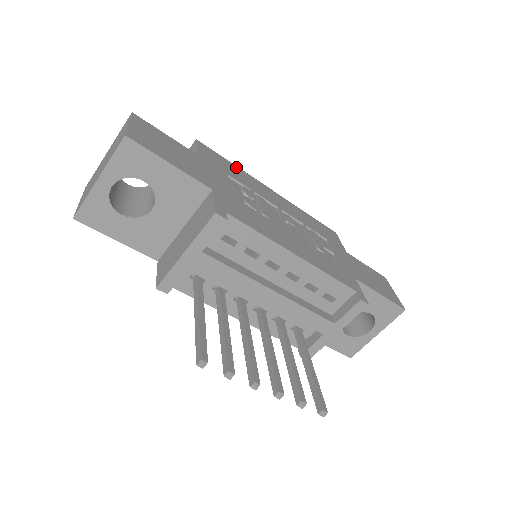
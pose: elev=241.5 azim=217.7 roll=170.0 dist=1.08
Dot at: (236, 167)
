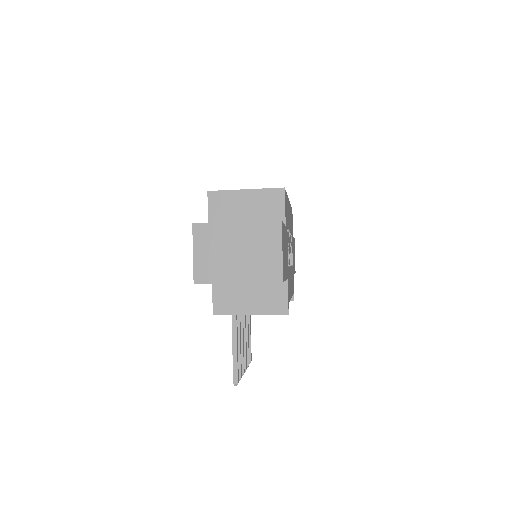
Dot at: (287, 198)
